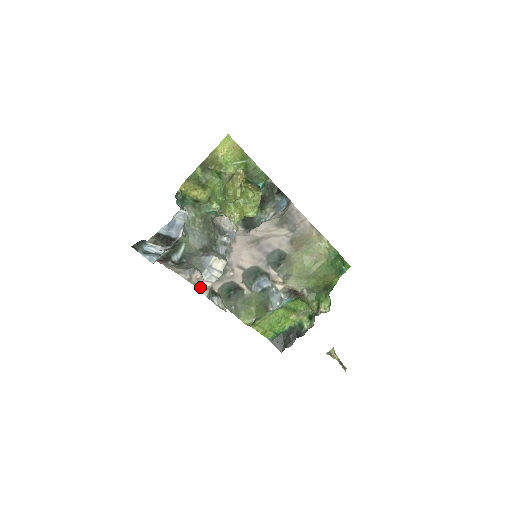
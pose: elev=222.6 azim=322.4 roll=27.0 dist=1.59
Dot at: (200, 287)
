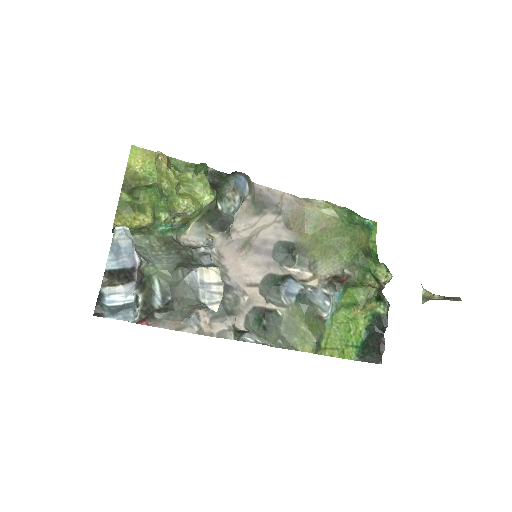
Dot at: (219, 334)
